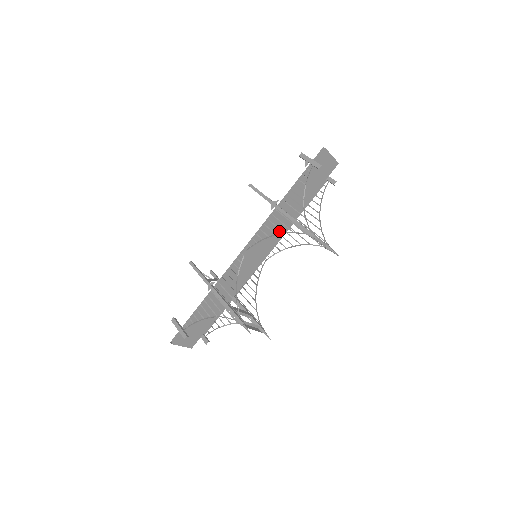
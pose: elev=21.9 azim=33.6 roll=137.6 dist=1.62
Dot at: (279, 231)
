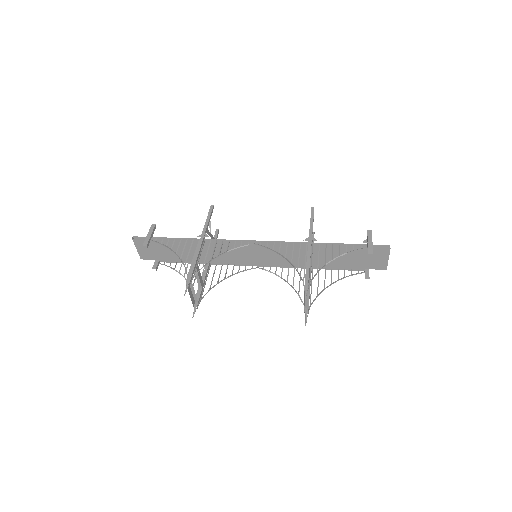
Dot at: occluded
